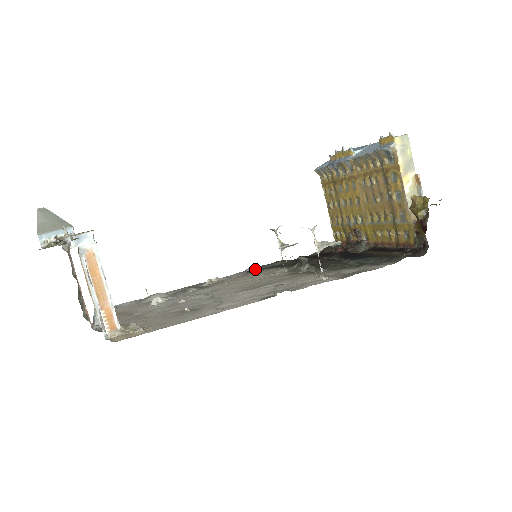
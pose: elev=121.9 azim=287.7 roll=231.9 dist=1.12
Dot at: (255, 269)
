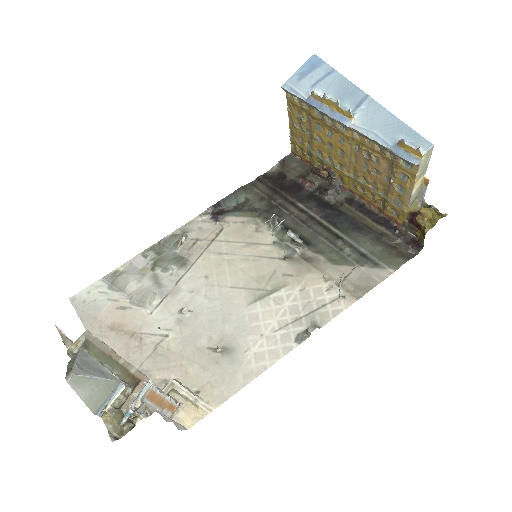
Dot at: (219, 209)
